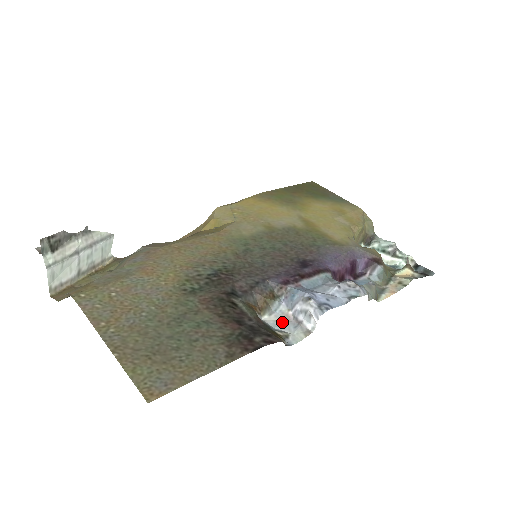
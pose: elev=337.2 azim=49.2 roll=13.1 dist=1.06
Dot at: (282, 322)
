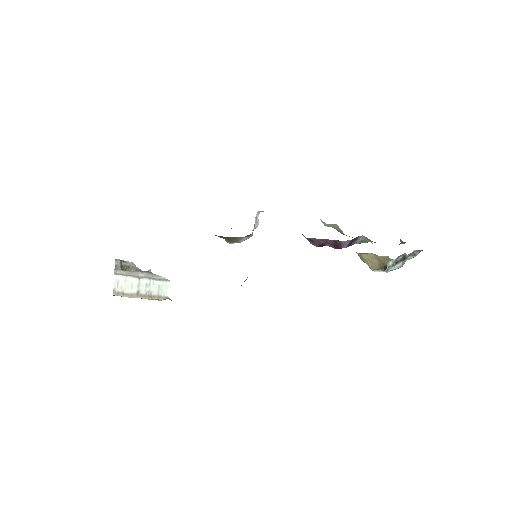
Dot at: occluded
